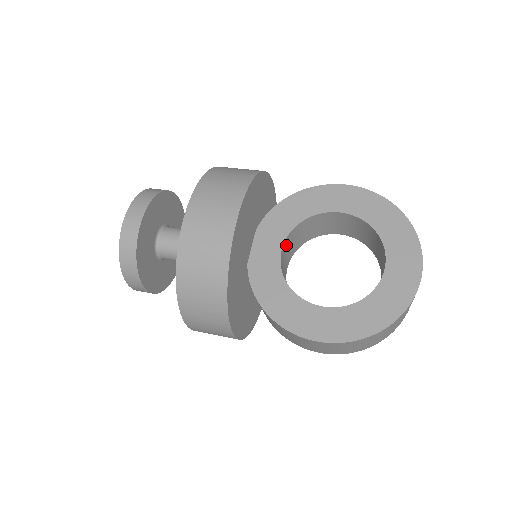
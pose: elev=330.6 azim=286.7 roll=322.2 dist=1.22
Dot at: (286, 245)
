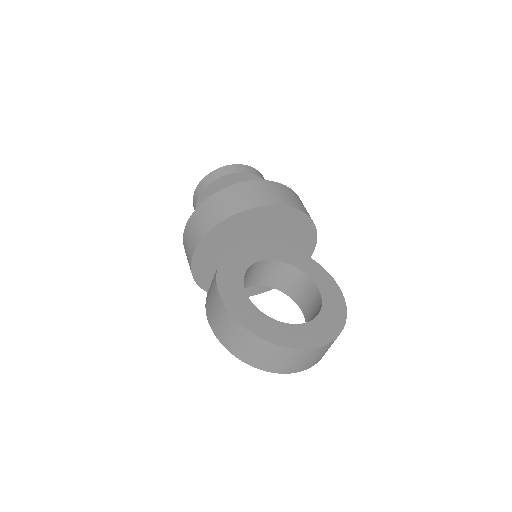
Dot at: (275, 266)
